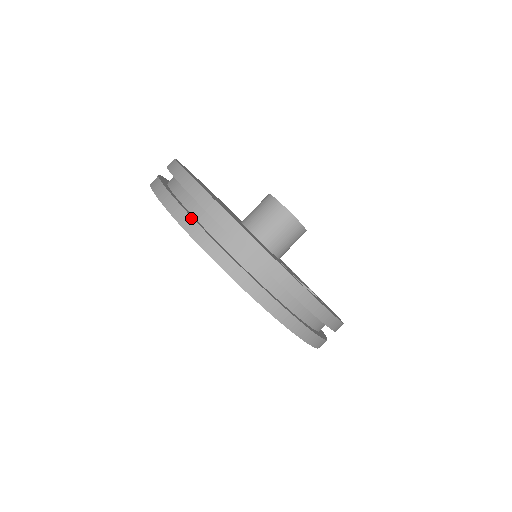
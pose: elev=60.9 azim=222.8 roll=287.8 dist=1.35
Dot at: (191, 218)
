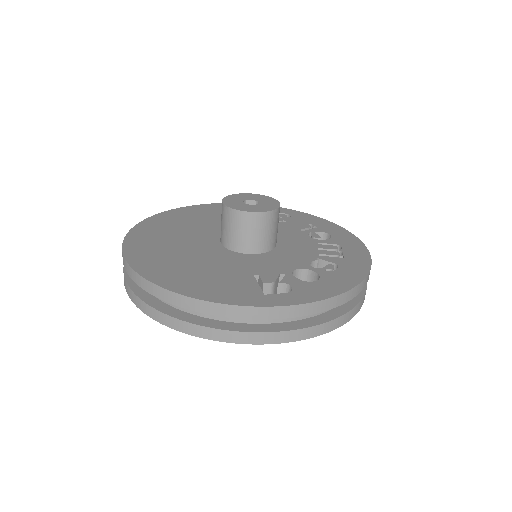
Dot at: (144, 303)
